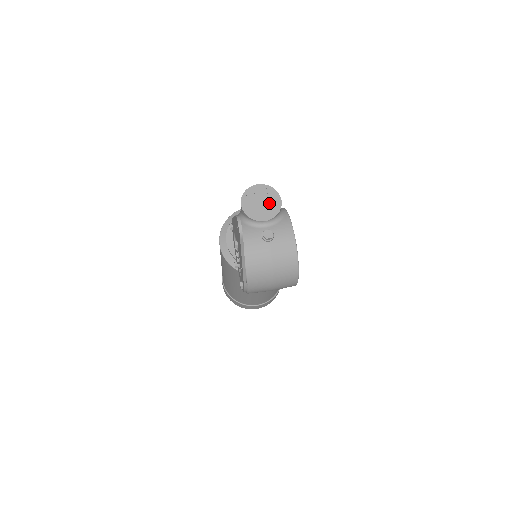
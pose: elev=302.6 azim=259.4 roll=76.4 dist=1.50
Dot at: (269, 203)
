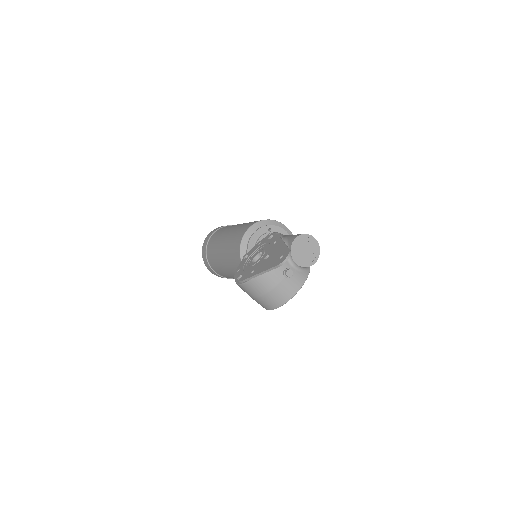
Dot at: (309, 256)
